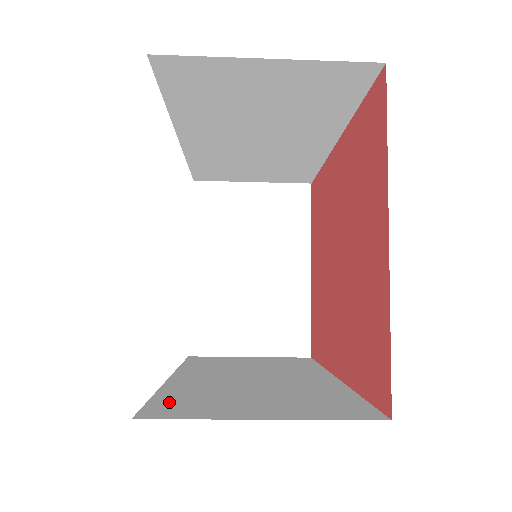
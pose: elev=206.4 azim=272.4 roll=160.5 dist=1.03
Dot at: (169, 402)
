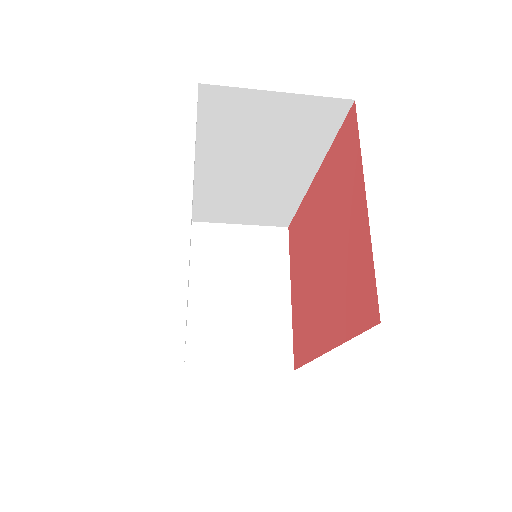
Dot at: occluded
